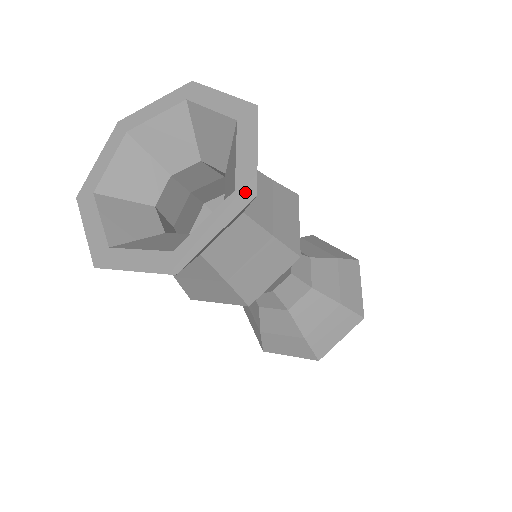
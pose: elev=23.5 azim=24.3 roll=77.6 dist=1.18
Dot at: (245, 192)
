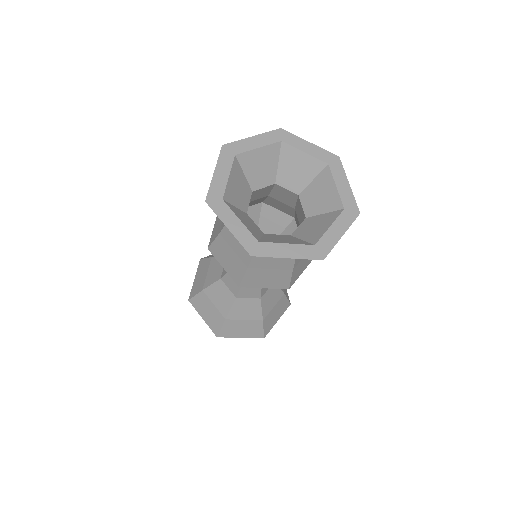
Dot at: (352, 211)
